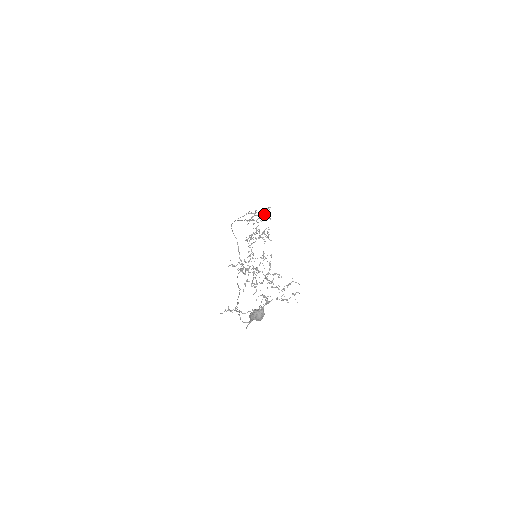
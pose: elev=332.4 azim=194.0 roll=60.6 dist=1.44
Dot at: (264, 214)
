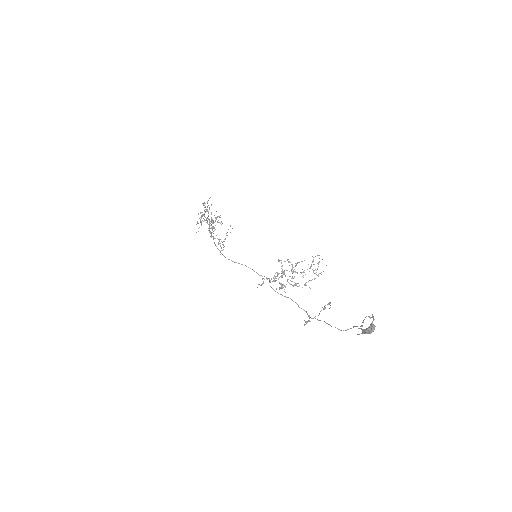
Dot at: occluded
